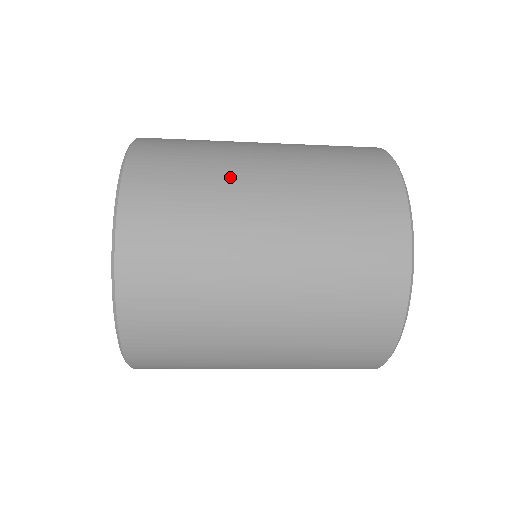
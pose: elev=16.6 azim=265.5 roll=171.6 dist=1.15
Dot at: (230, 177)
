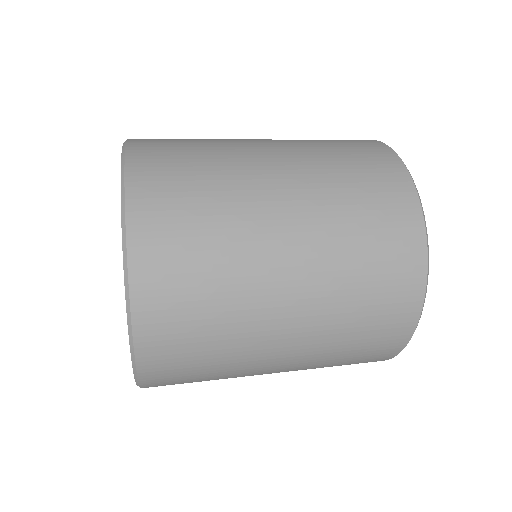
Dot at: (251, 290)
